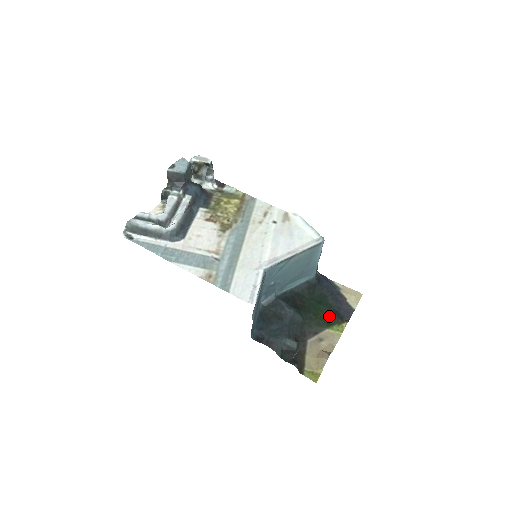
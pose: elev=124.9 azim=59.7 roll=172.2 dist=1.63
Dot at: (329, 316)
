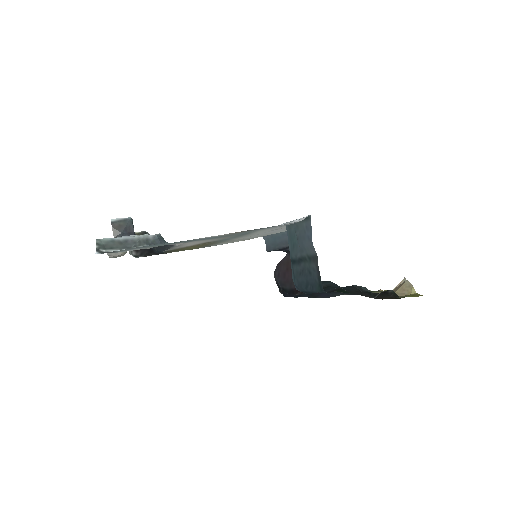
Dot at: occluded
